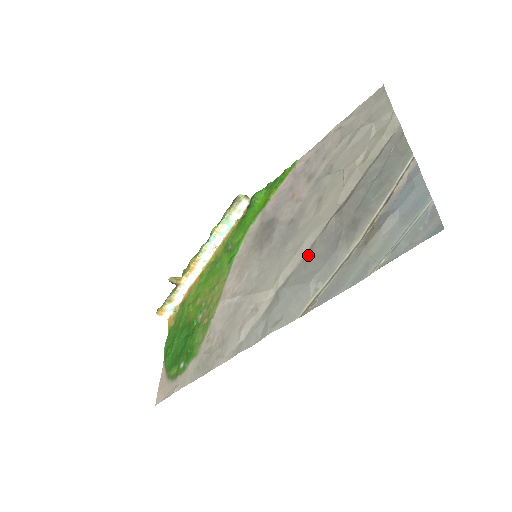
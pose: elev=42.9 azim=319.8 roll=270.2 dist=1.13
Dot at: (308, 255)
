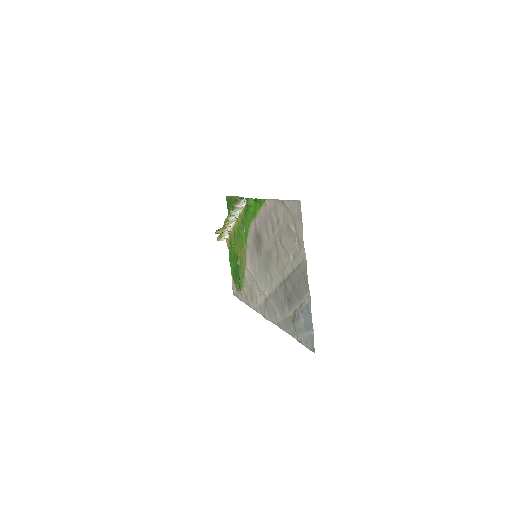
Dot at: (275, 293)
